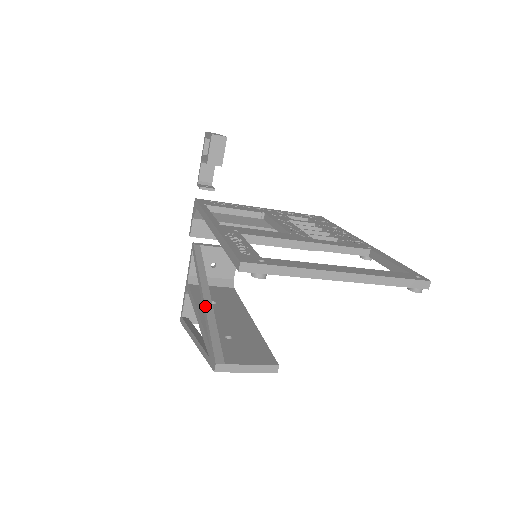
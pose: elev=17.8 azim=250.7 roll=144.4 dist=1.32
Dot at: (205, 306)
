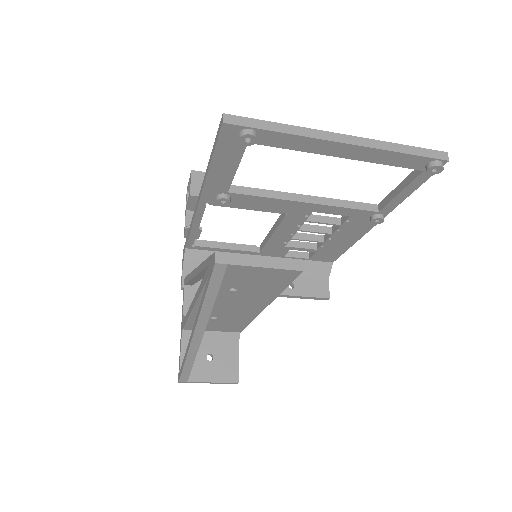
Dot at: (199, 265)
